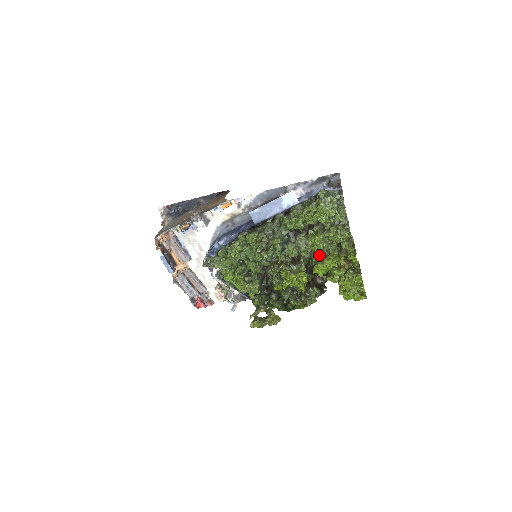
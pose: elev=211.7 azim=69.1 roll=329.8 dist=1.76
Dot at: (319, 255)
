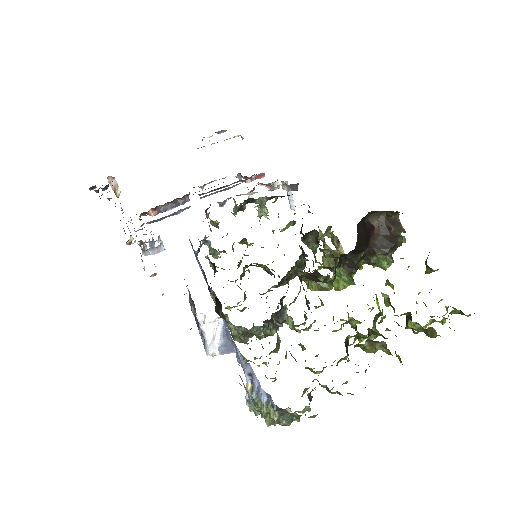
Dot at: (339, 329)
